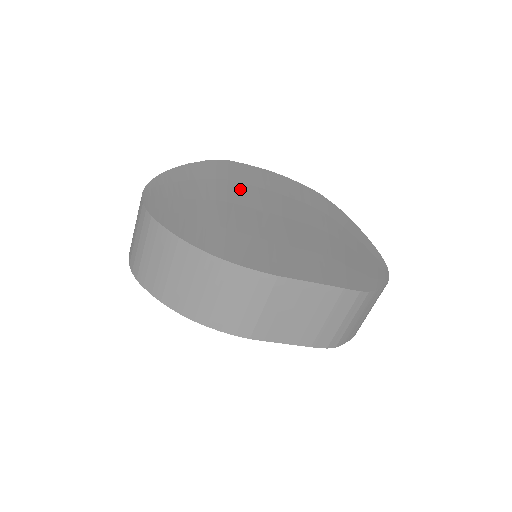
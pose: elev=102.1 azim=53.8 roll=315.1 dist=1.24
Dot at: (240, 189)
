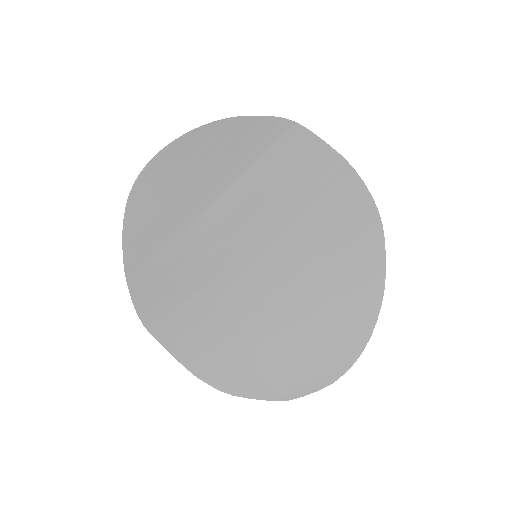
Dot at: (253, 187)
